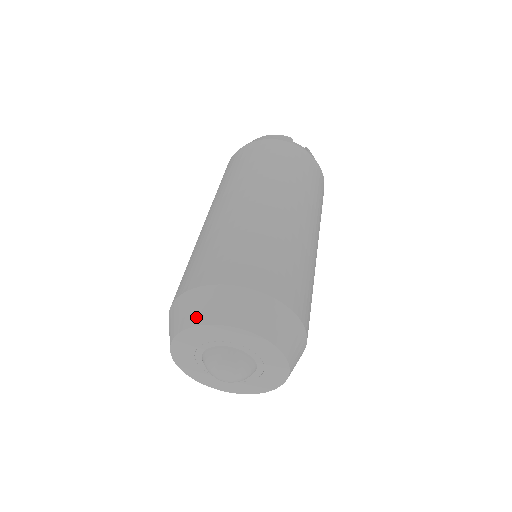
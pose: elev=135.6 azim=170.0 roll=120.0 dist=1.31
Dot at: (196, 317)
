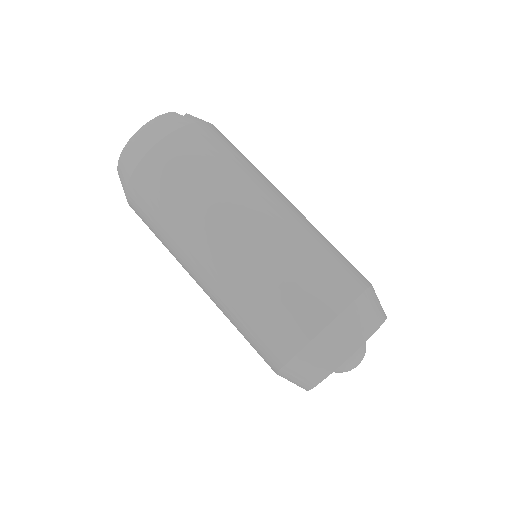
Dot at: (345, 350)
